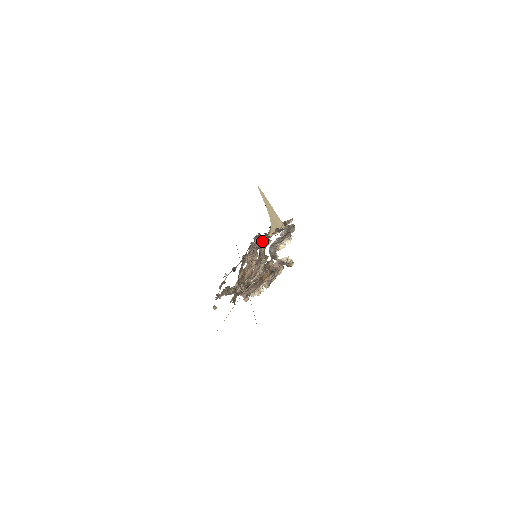
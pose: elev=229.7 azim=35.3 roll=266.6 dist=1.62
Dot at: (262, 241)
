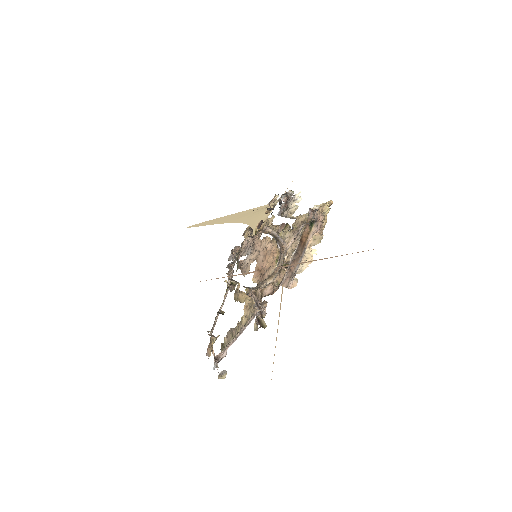
Dot at: occluded
